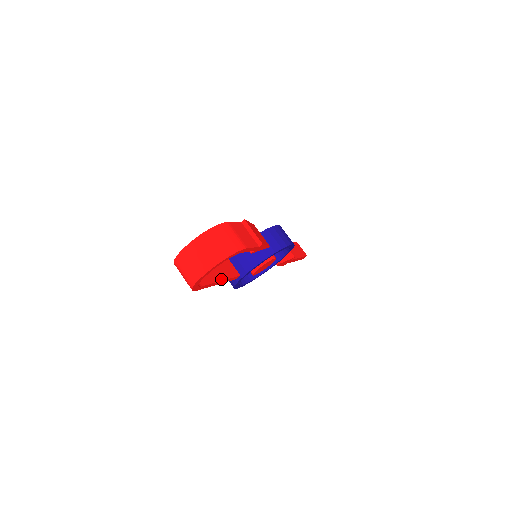
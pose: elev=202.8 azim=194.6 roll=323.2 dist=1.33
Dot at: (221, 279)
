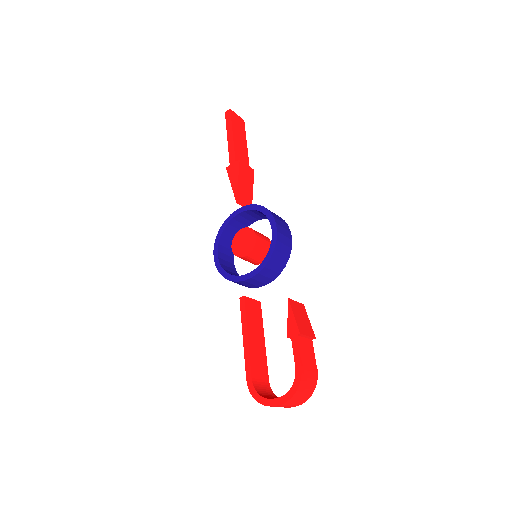
Dot at: (264, 341)
